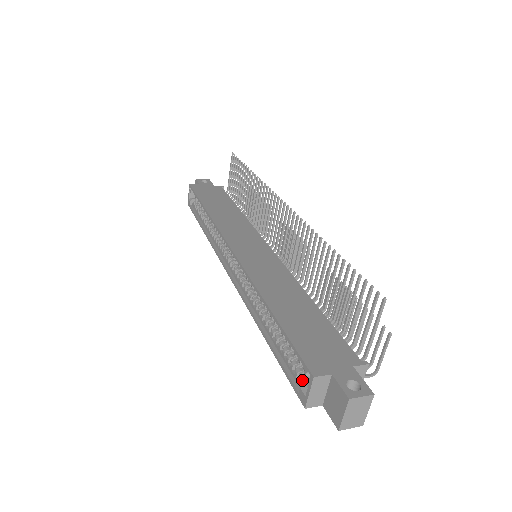
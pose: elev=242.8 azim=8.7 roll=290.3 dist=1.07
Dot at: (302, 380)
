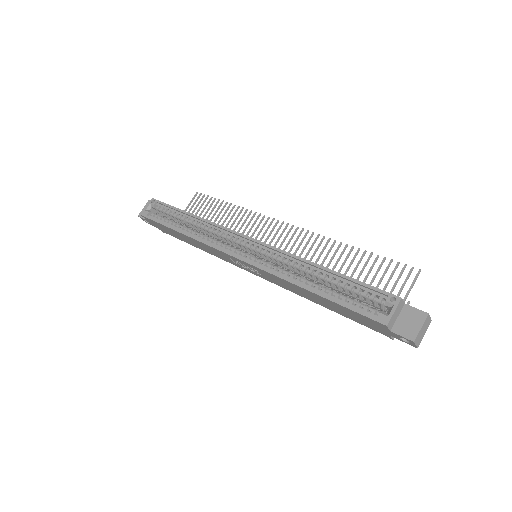
Dot at: (376, 310)
